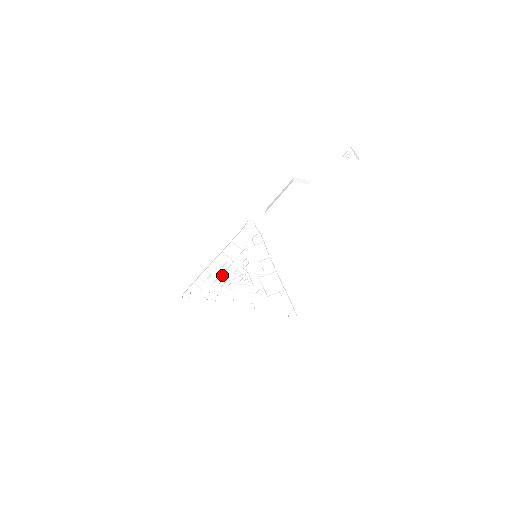
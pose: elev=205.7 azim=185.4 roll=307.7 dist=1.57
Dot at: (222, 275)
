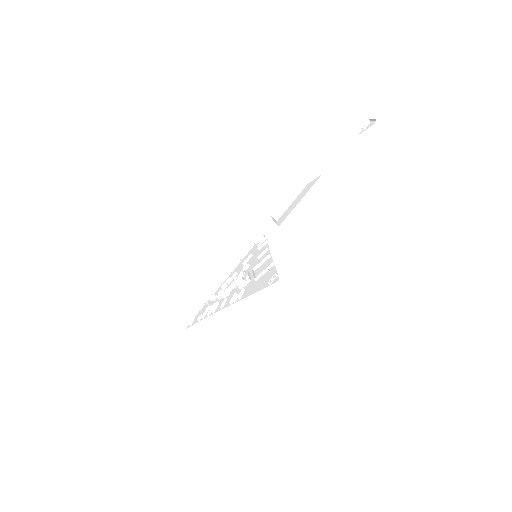
Dot at: (224, 290)
